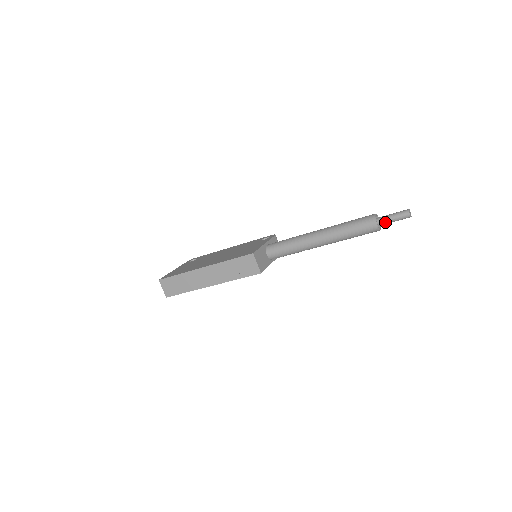
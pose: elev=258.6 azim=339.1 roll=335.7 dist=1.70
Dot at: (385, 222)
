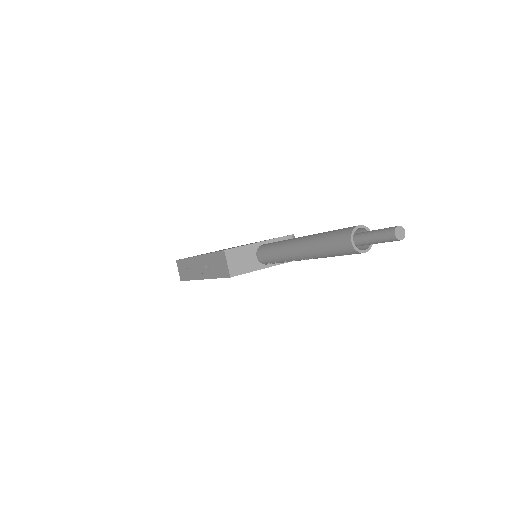
Dot at: (366, 241)
